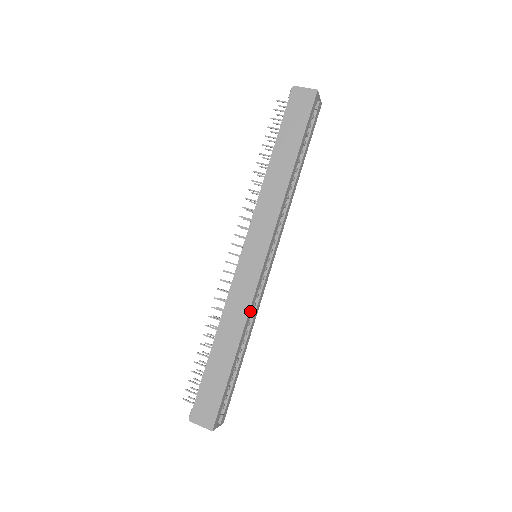
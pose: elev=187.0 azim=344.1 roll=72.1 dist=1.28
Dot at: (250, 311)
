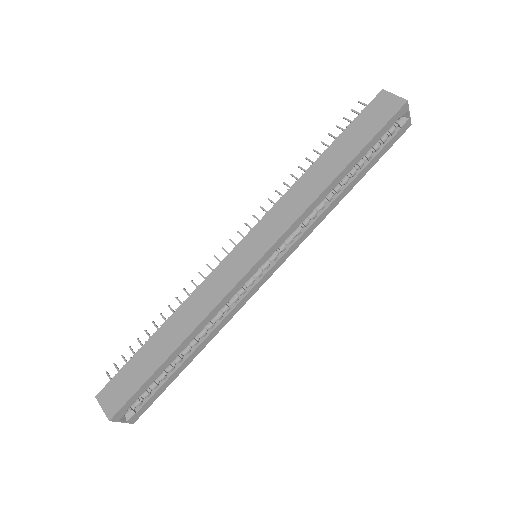
Dot at: (216, 310)
